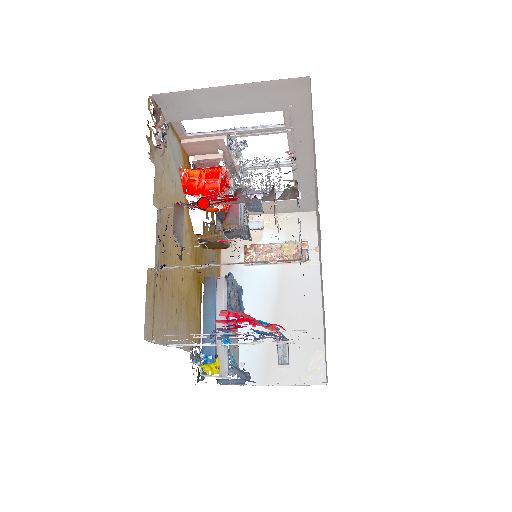
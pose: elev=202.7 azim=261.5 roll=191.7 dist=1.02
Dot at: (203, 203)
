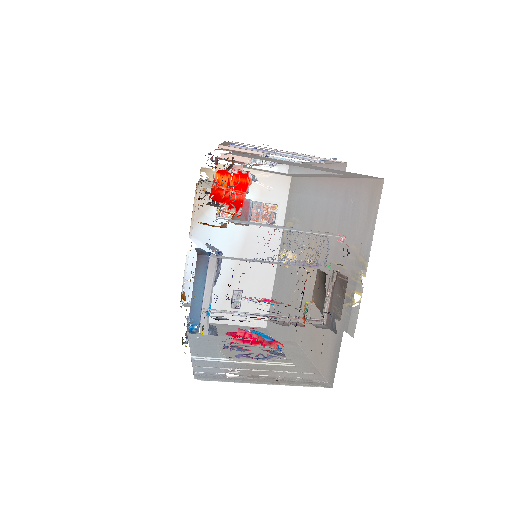
Dot at: (255, 261)
